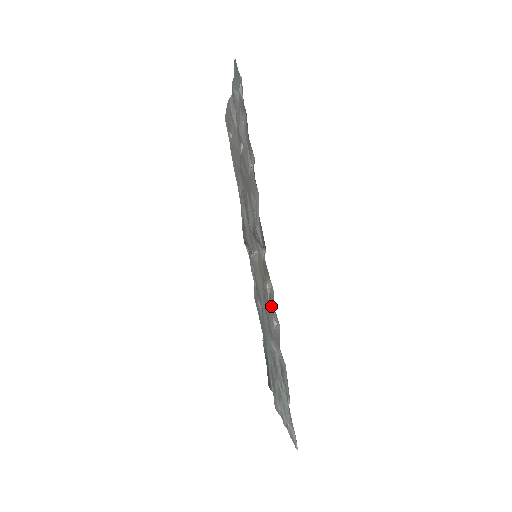
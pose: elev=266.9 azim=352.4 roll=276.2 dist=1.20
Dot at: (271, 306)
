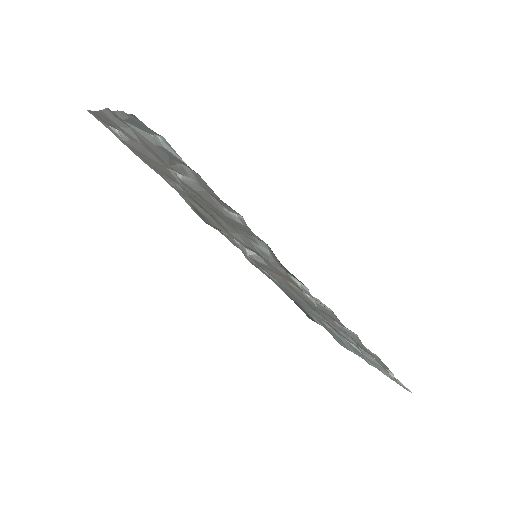
Dot at: (328, 315)
